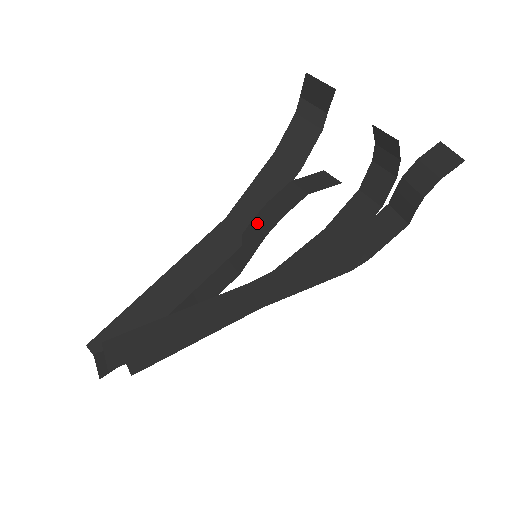
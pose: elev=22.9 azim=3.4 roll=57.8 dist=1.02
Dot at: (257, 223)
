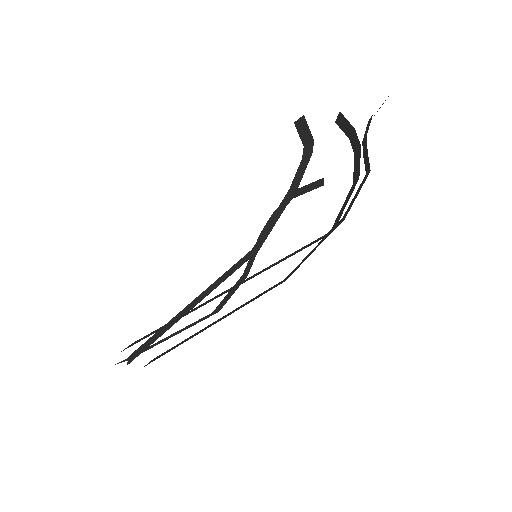
Dot at: (262, 234)
